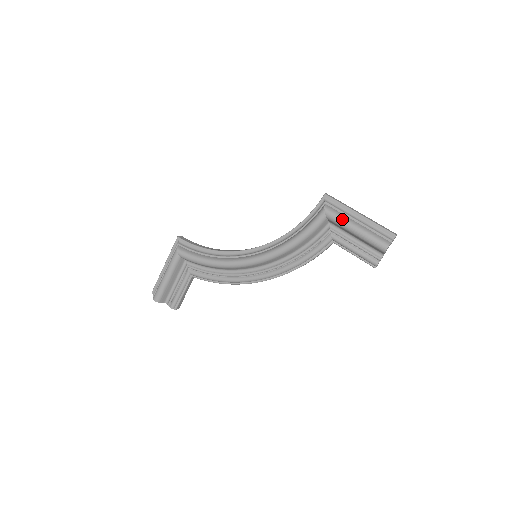
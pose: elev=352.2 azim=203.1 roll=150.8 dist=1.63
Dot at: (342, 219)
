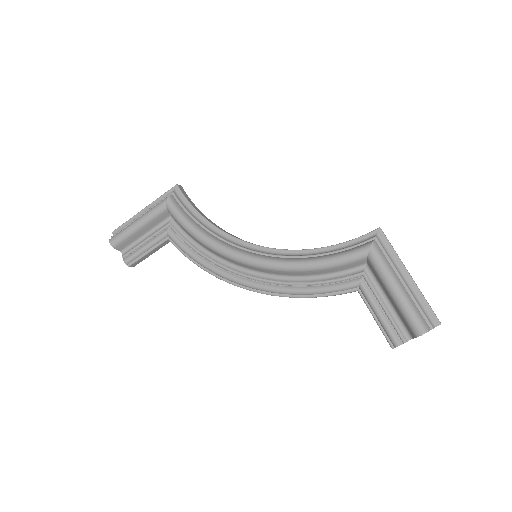
Dot at: (386, 269)
